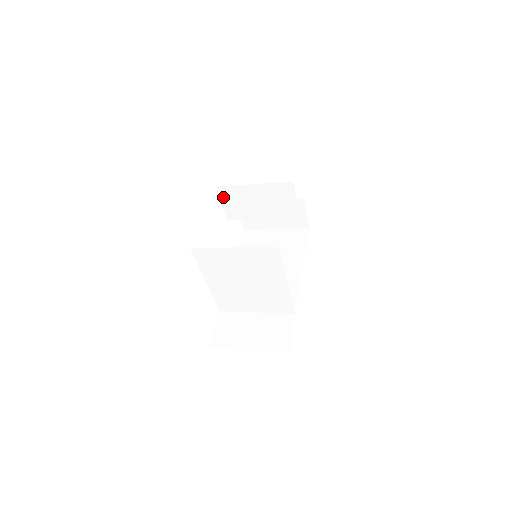
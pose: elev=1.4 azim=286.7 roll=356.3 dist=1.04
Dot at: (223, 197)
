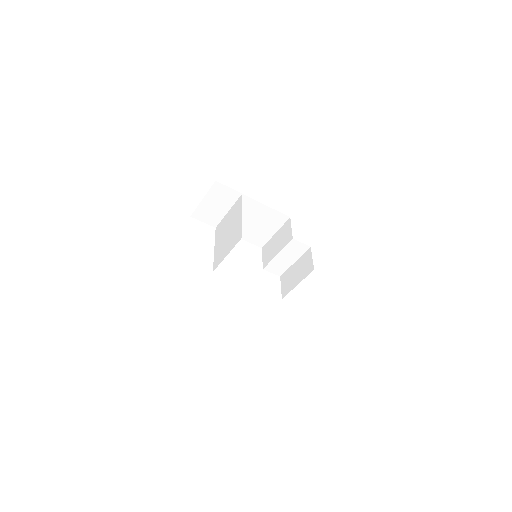
Dot at: (264, 253)
